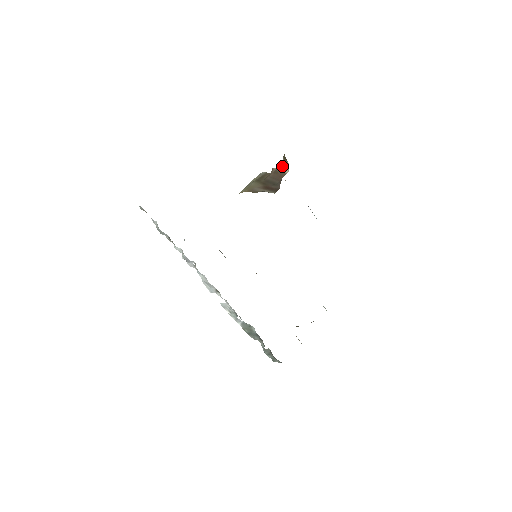
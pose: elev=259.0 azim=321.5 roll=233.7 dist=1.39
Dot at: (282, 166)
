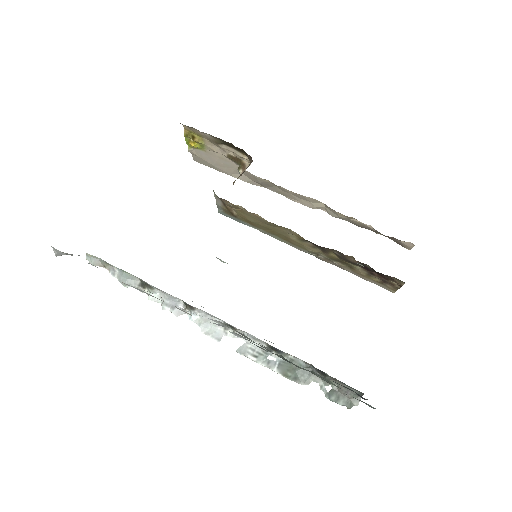
Dot at: (241, 173)
